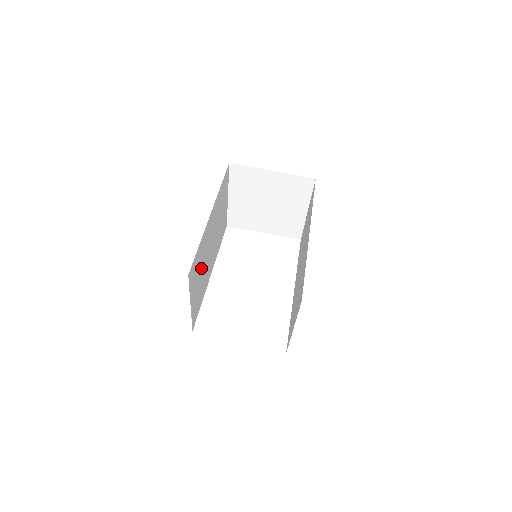
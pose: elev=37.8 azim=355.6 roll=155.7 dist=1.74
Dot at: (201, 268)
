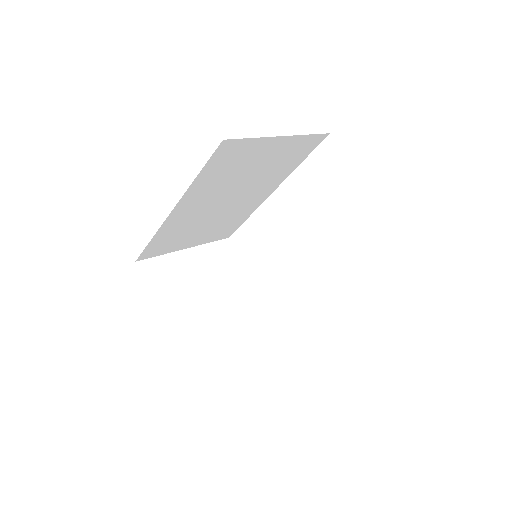
Dot at: (197, 227)
